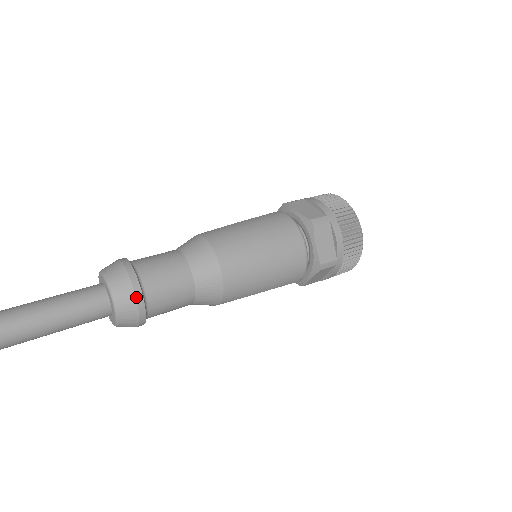
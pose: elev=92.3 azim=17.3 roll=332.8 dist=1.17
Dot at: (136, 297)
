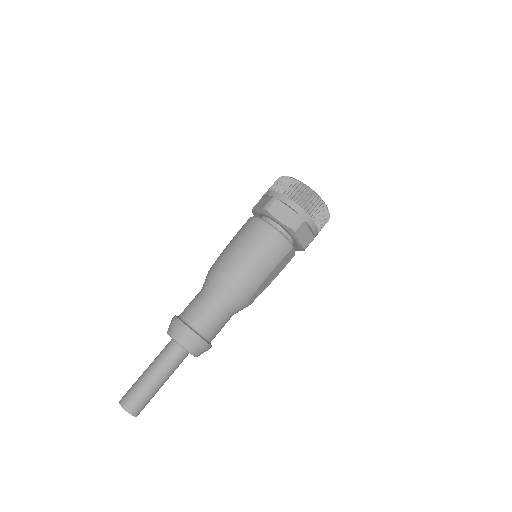
Dot at: (186, 332)
